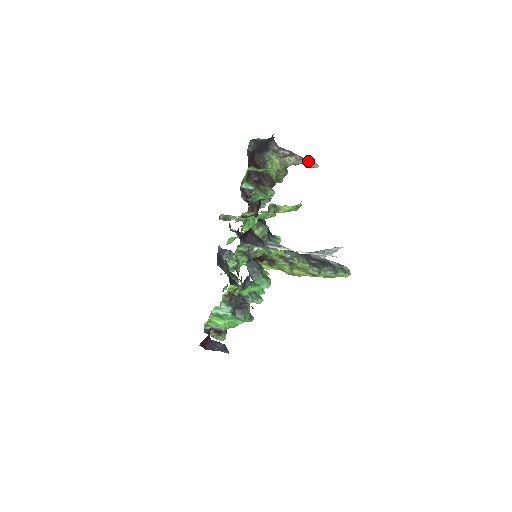
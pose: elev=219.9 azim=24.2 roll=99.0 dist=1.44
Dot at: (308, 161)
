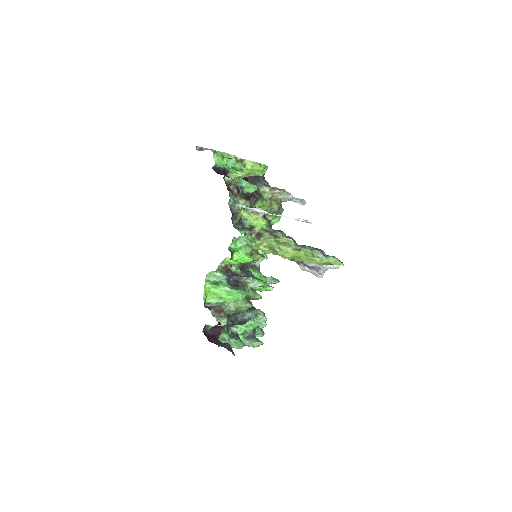
Dot at: (296, 198)
